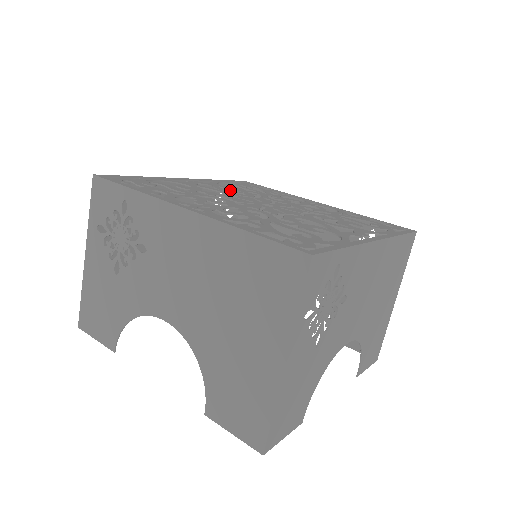
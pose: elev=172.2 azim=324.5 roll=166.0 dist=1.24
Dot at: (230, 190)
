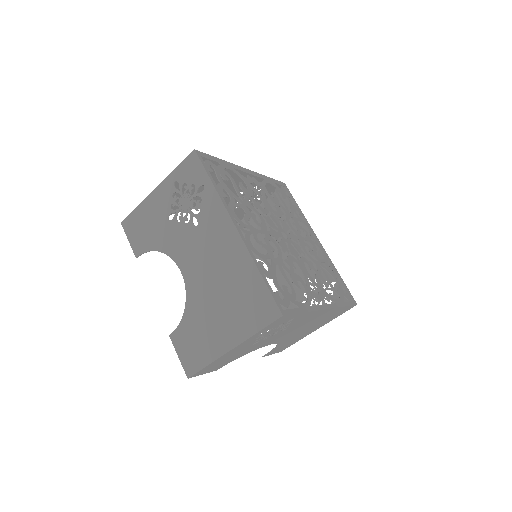
Dot at: (271, 185)
